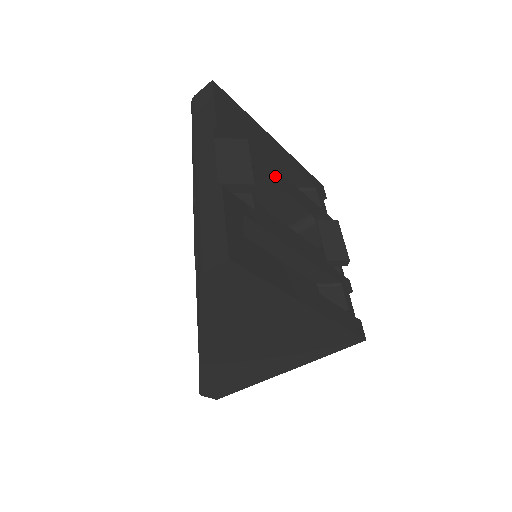
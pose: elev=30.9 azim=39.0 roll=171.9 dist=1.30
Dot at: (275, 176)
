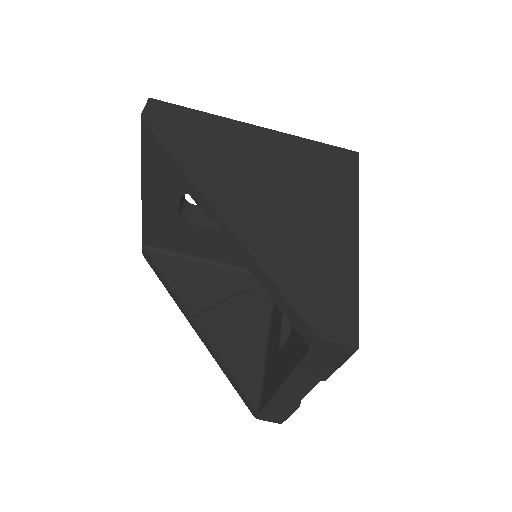
Dot at: occluded
